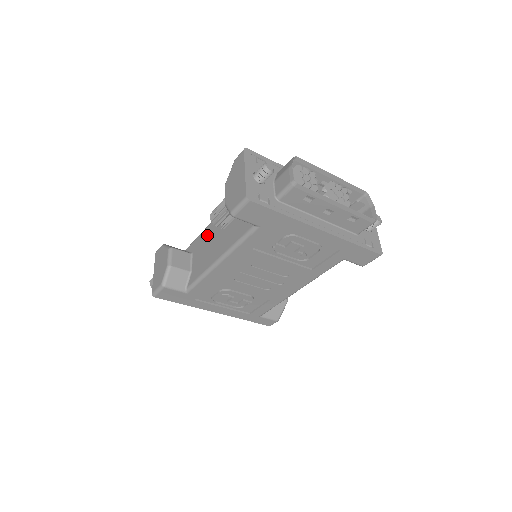
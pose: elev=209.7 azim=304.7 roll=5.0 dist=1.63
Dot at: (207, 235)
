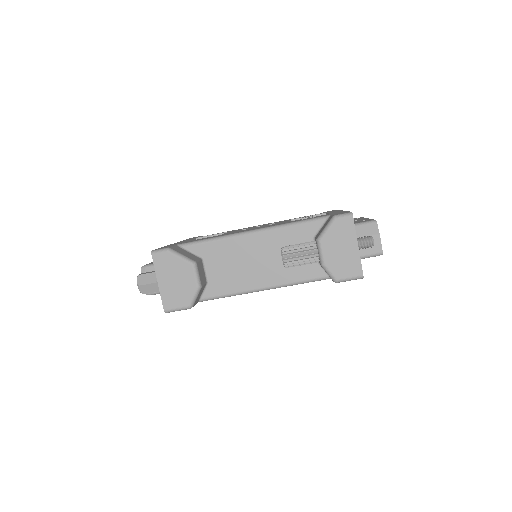
Dot at: (236, 249)
